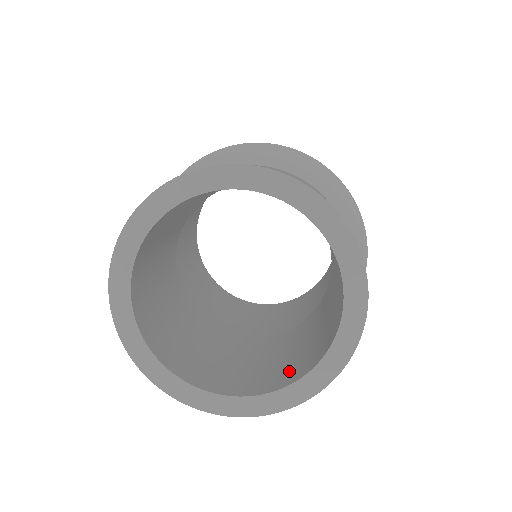
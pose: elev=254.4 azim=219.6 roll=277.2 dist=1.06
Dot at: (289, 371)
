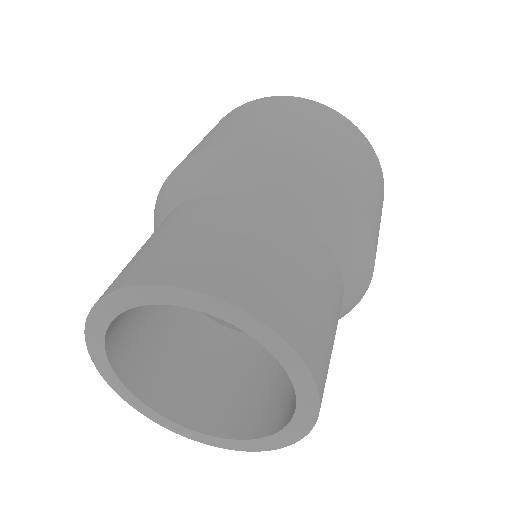
Dot at: occluded
